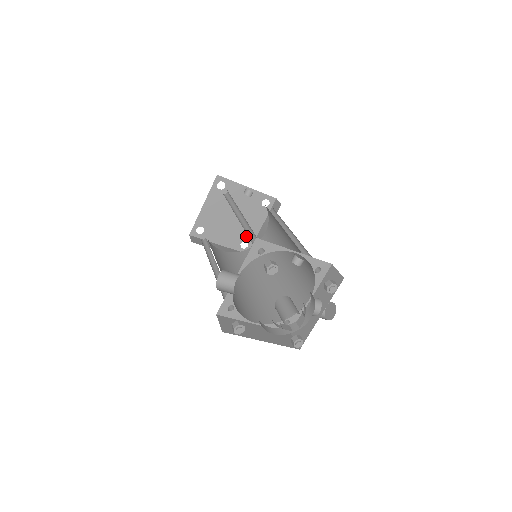
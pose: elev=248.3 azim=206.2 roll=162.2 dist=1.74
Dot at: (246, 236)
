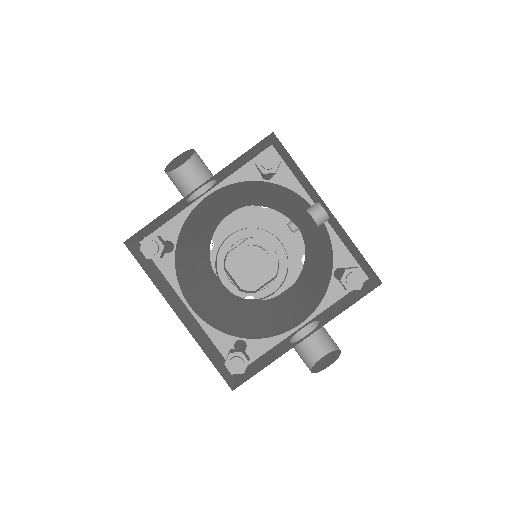
Dot at: occluded
